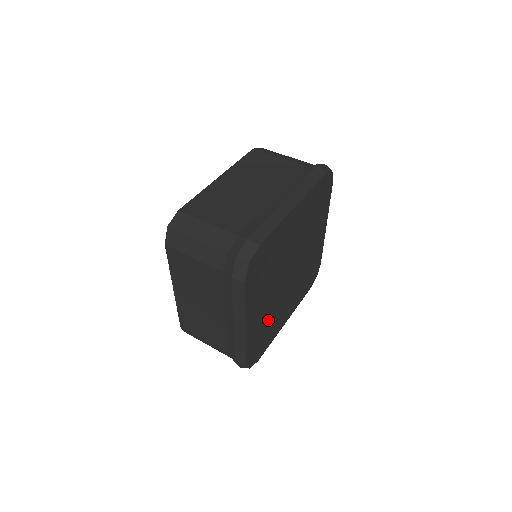
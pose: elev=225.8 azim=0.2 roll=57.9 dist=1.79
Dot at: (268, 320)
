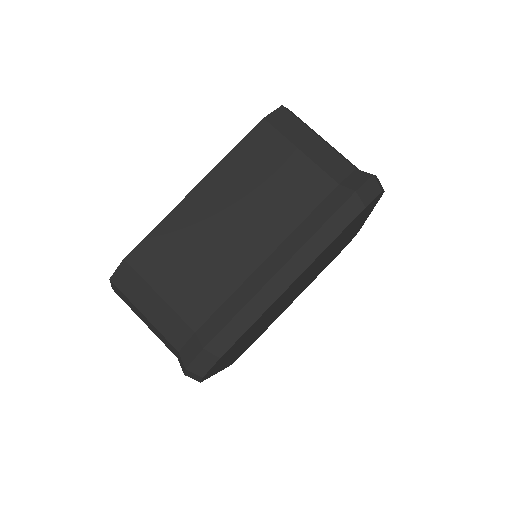
Dot at: (259, 332)
